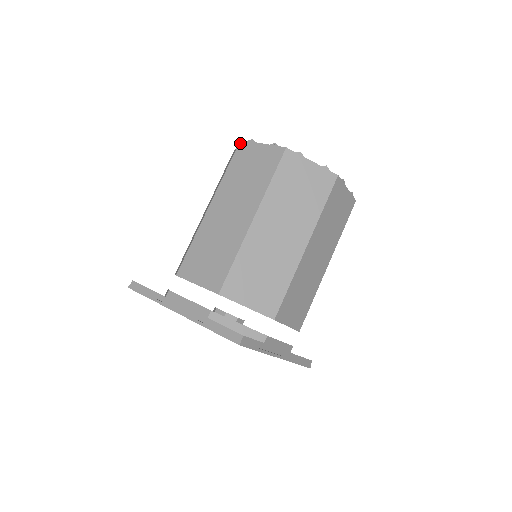
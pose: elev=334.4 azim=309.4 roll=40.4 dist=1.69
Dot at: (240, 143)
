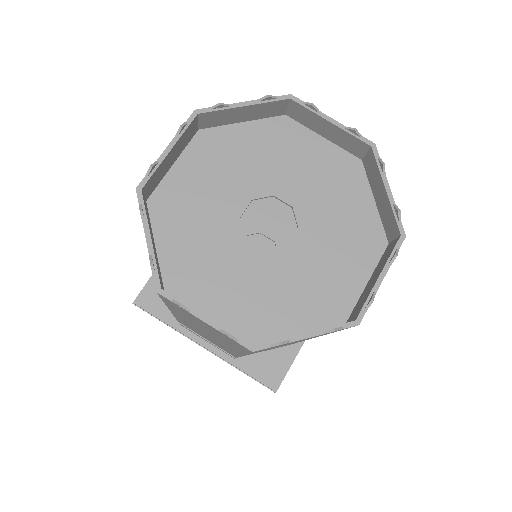
Dot at: occluded
